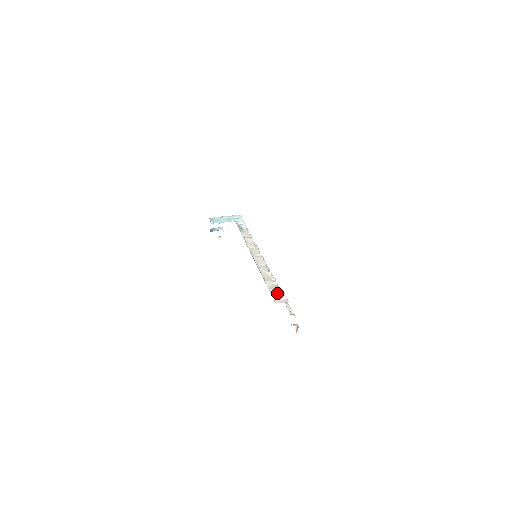
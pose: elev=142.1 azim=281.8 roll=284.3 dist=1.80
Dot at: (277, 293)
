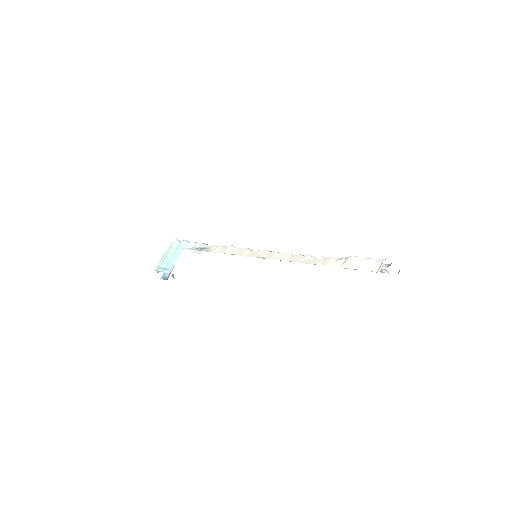
Dot at: (359, 264)
